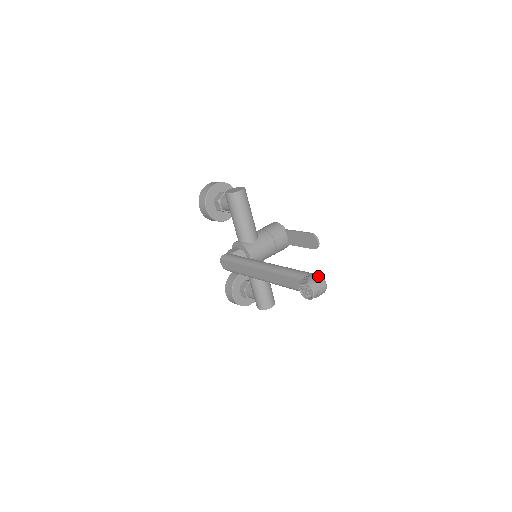
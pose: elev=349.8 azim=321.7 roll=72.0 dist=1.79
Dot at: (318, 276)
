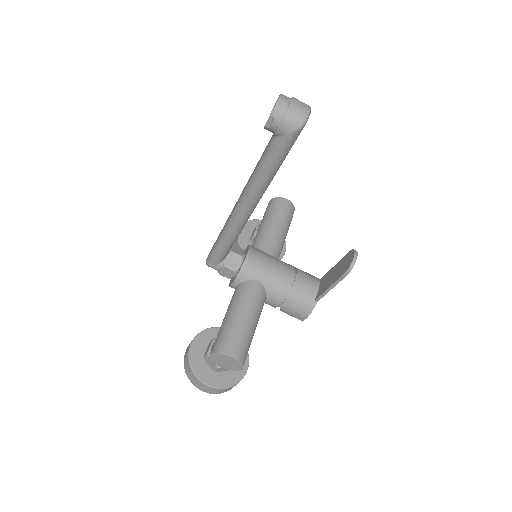
Dot at: occluded
